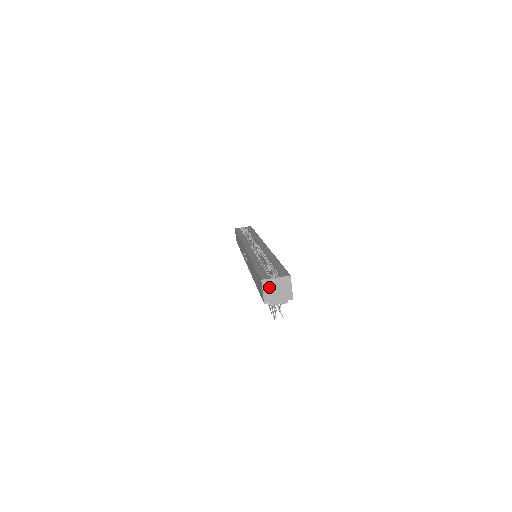
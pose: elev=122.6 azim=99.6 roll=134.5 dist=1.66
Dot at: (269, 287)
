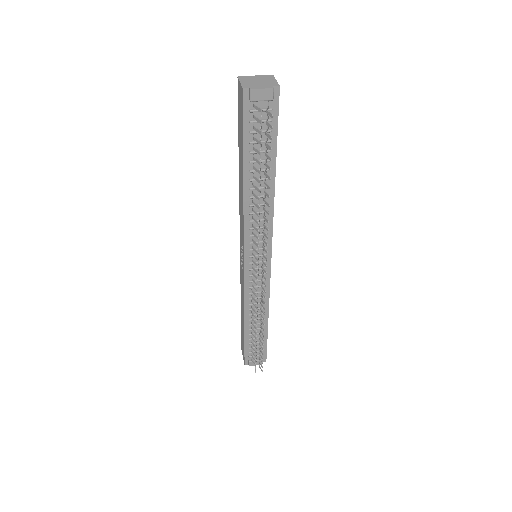
Dot at: (248, 80)
